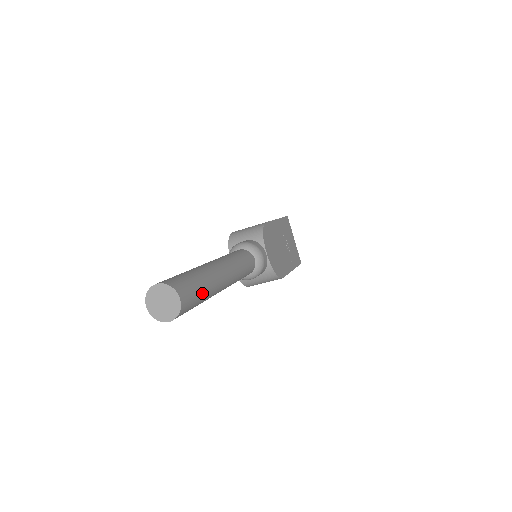
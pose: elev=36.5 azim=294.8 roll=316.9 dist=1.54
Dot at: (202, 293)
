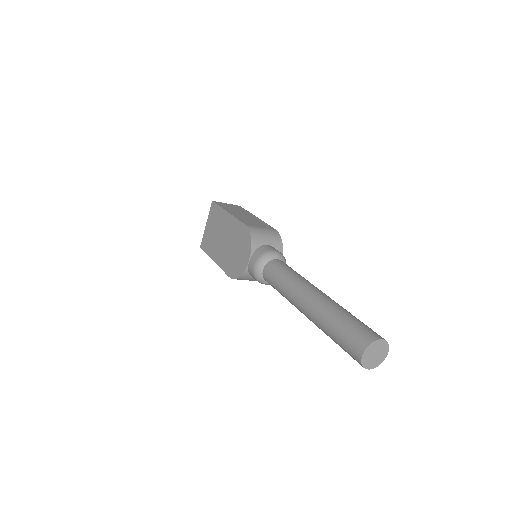
Dot at: occluded
